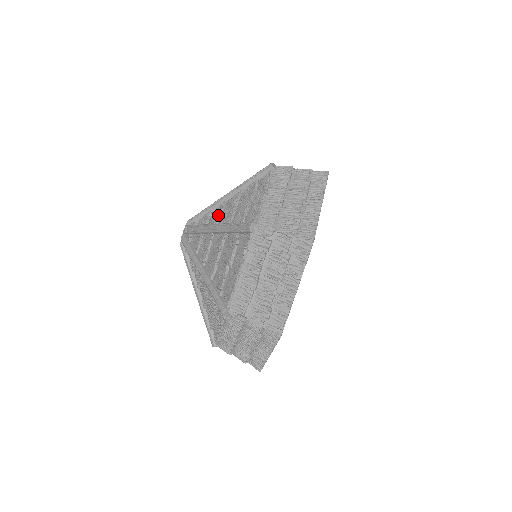
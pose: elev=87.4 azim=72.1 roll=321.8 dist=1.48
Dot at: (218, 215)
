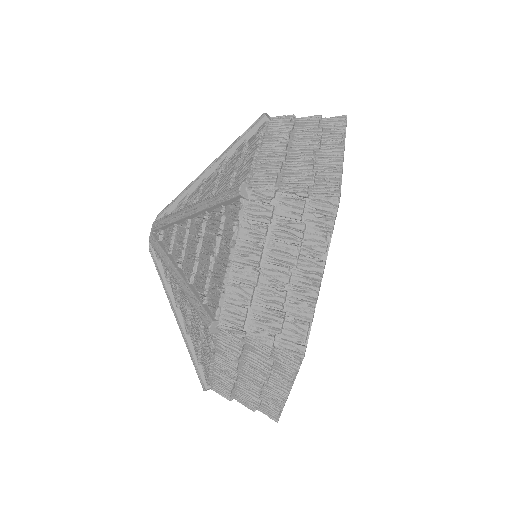
Dot at: (181, 247)
